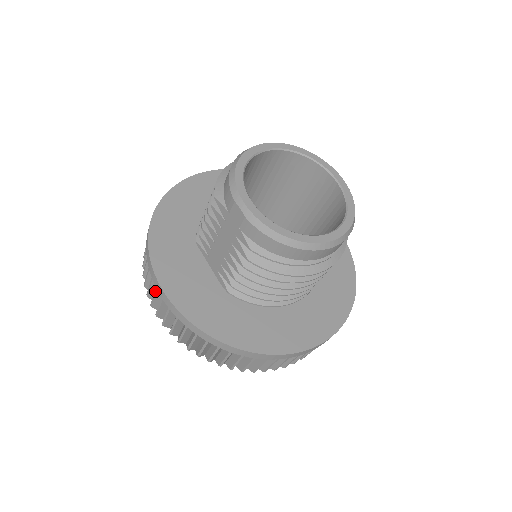
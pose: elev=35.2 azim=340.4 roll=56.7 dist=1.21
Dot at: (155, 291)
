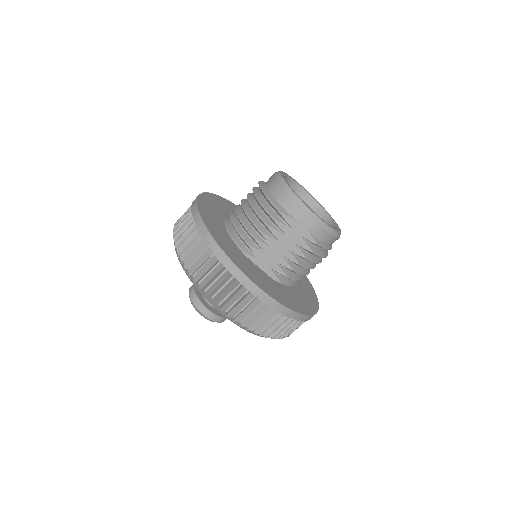
Dot at: (243, 295)
